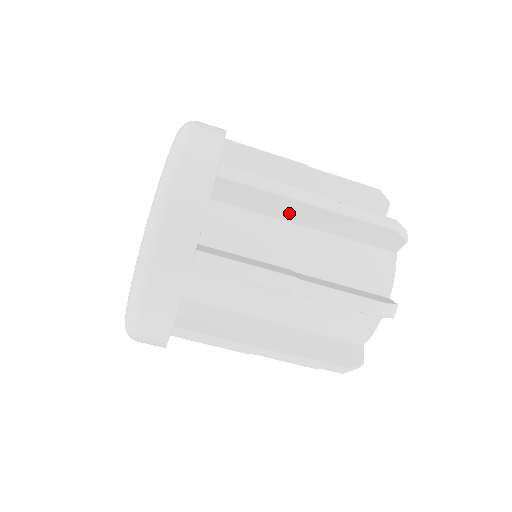
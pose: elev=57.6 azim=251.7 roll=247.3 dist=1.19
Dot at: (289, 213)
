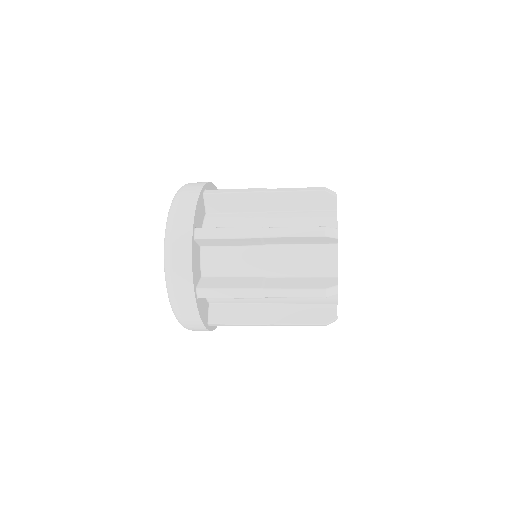
Dot at: occluded
